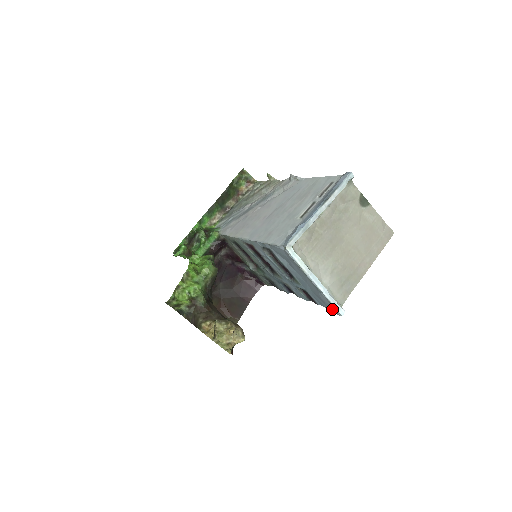
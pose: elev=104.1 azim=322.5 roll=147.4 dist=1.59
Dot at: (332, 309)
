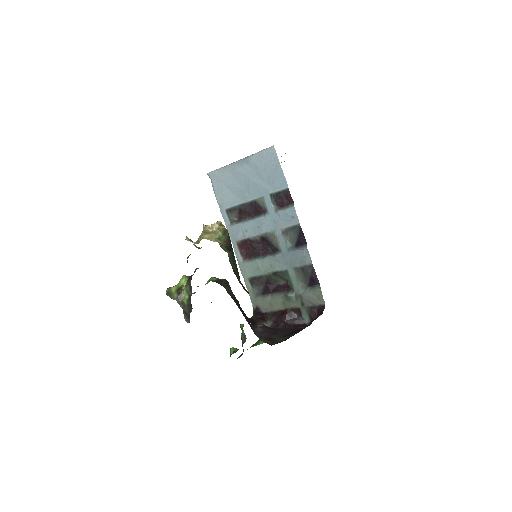
Dot at: (270, 157)
